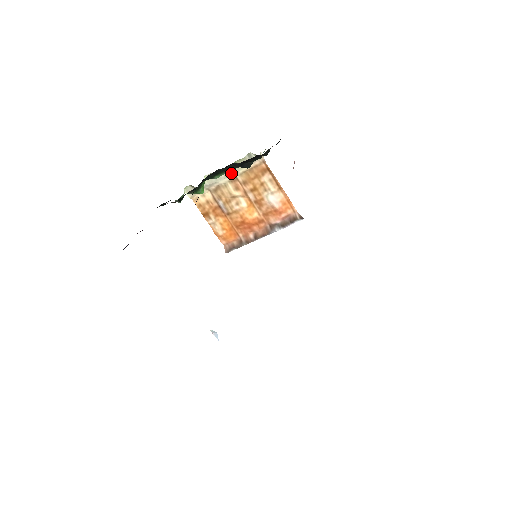
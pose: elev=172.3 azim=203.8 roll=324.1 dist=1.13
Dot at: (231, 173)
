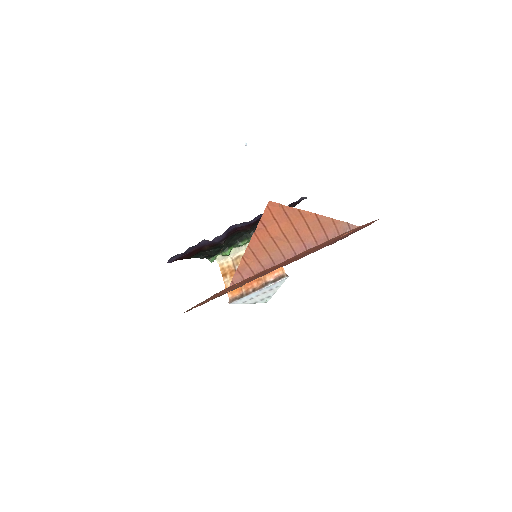
Dot at: occluded
